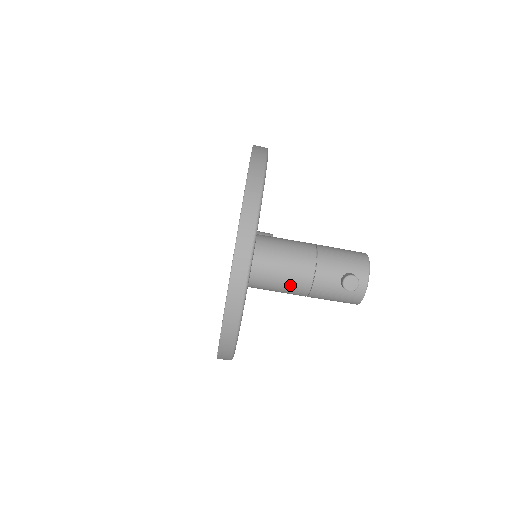
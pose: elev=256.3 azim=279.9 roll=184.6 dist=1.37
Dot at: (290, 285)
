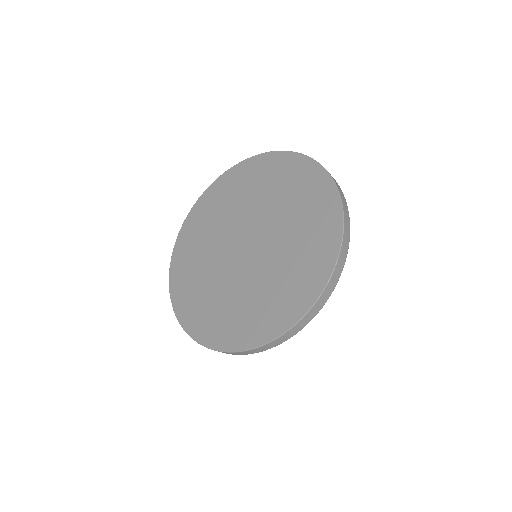
Dot at: occluded
